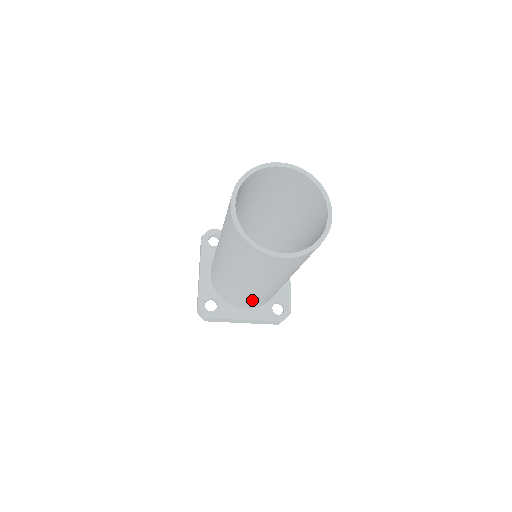
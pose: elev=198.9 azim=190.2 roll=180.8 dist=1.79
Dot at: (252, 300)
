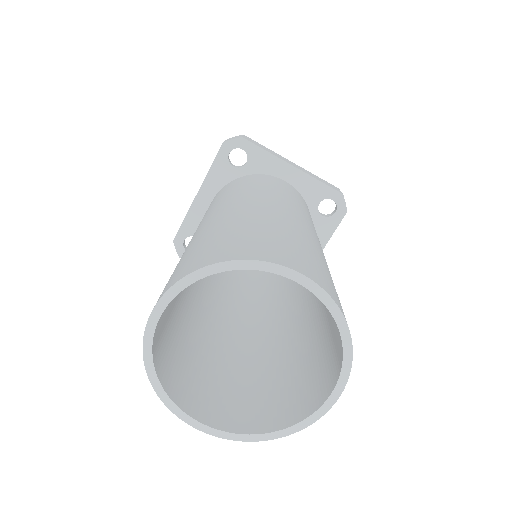
Dot at: occluded
